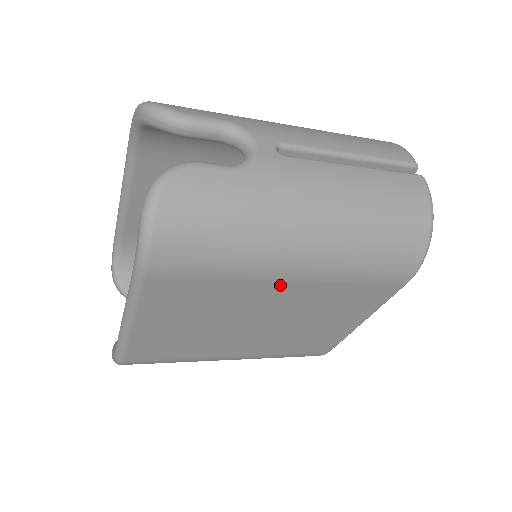
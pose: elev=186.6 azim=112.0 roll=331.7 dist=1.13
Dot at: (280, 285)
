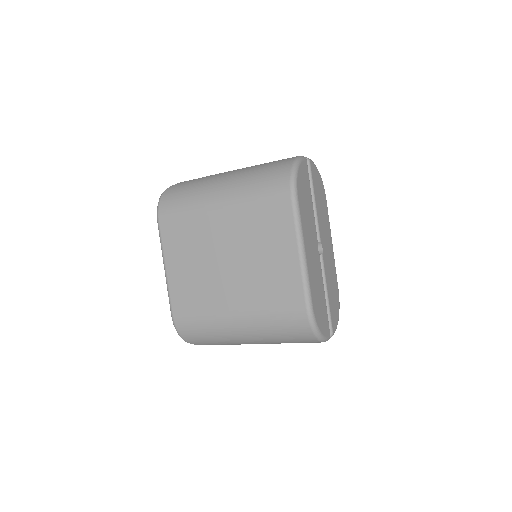
Dot at: (217, 217)
